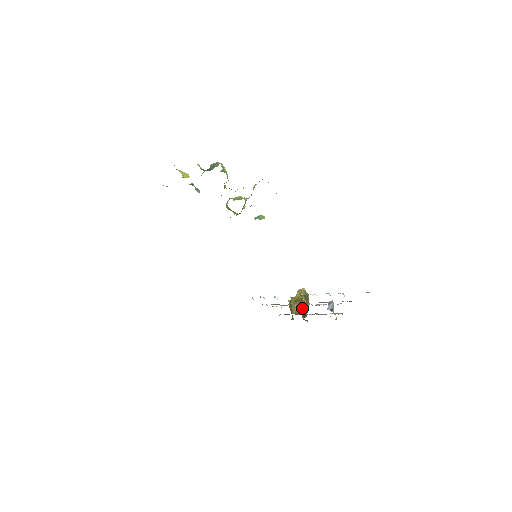
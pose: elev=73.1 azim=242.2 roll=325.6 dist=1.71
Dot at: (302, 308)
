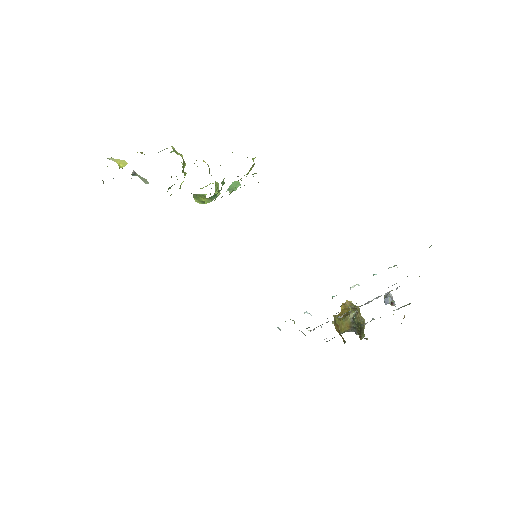
Dot at: (352, 322)
